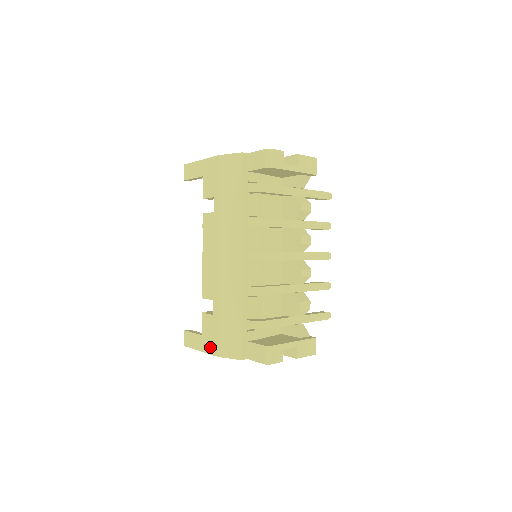
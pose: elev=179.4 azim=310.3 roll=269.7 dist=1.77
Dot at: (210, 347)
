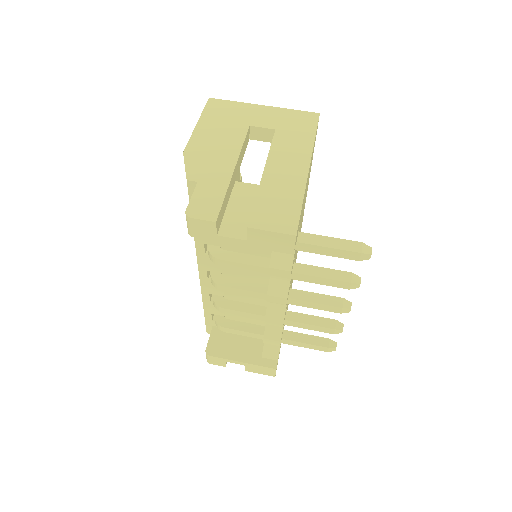
Dot at: occluded
